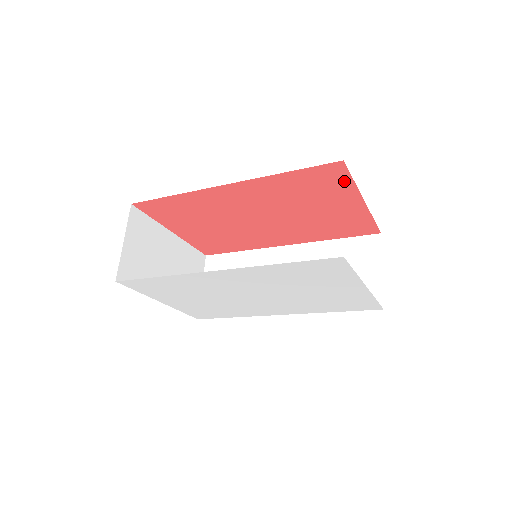
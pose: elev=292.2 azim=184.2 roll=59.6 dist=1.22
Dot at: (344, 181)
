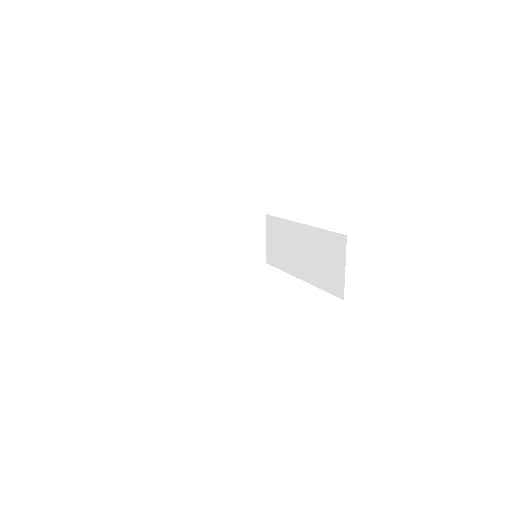
Dot at: occluded
